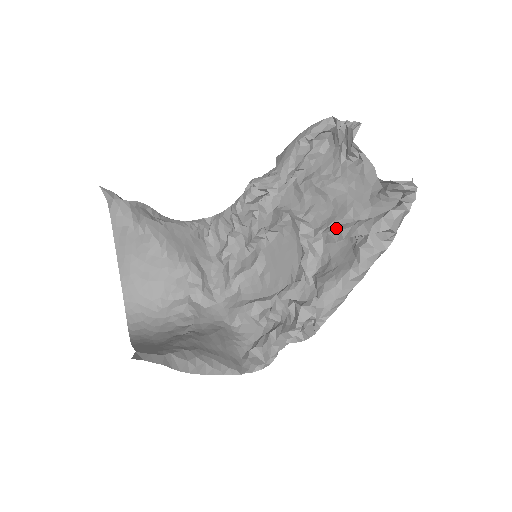
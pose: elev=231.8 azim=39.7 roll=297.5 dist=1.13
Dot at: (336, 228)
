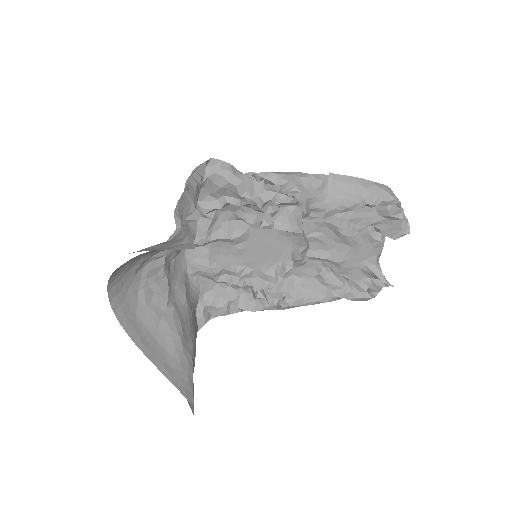
Dot at: (332, 279)
